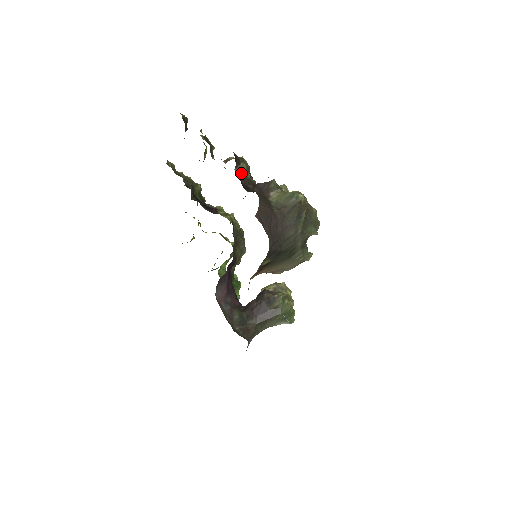
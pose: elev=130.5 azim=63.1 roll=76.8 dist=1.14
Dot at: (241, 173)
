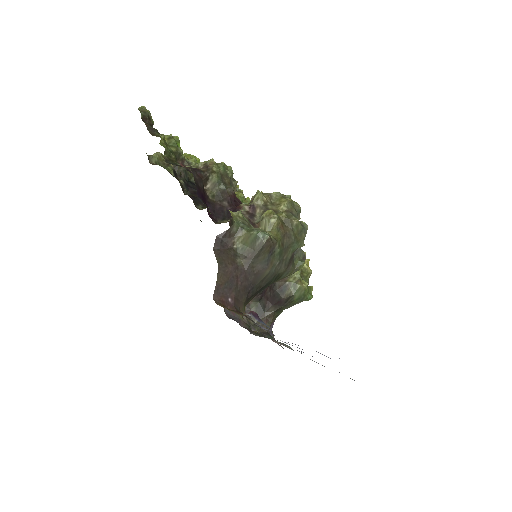
Dot at: (213, 188)
